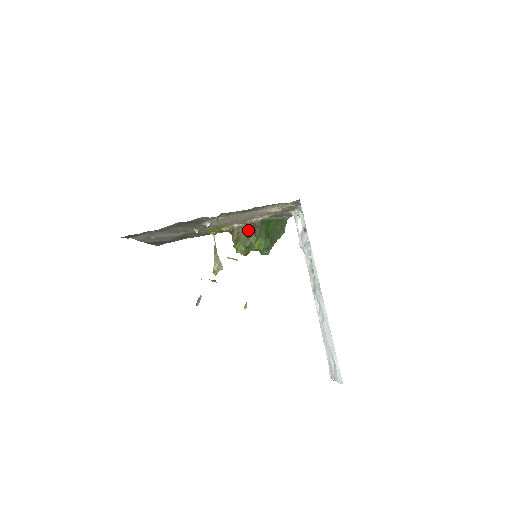
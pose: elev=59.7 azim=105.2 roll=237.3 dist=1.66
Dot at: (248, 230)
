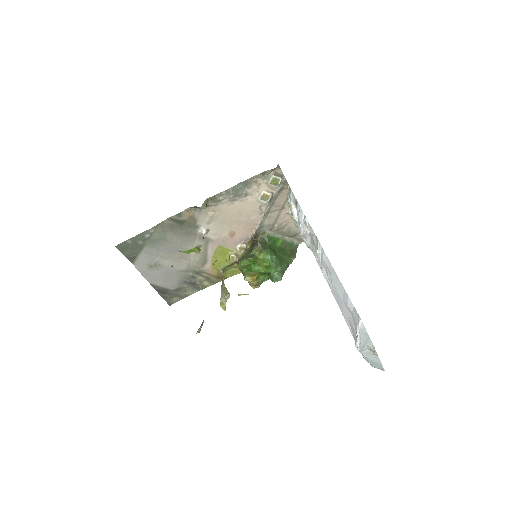
Dot at: (251, 246)
